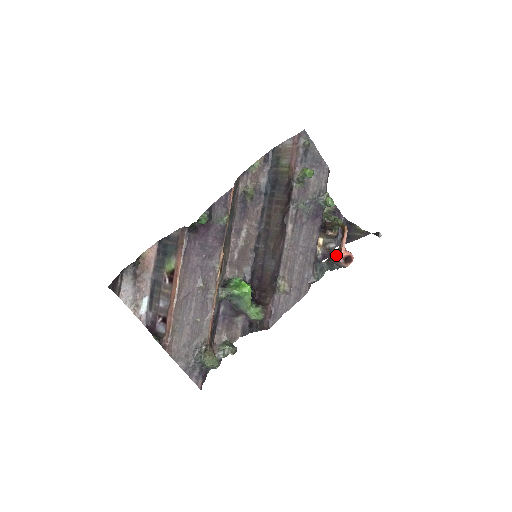
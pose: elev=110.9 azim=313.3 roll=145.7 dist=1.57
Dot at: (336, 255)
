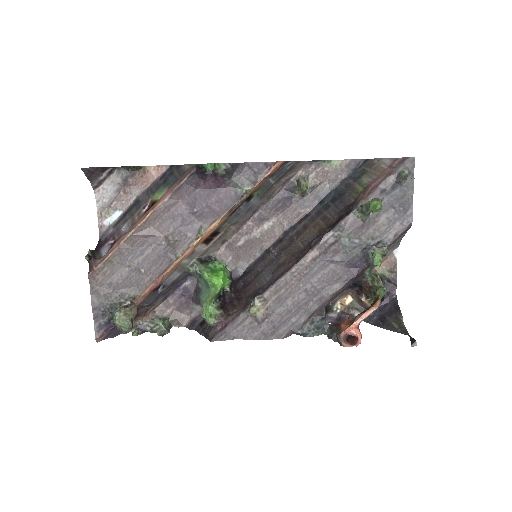
Dot at: (344, 324)
